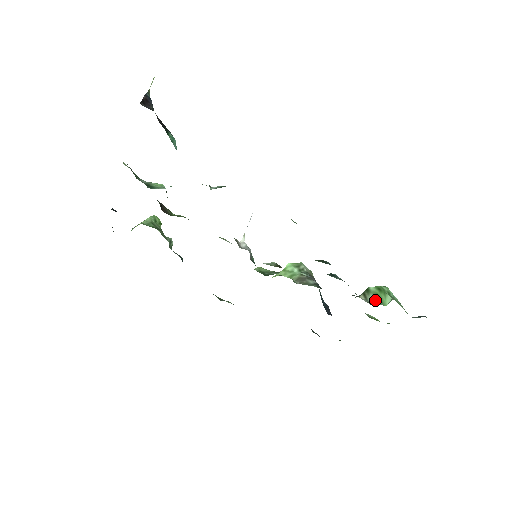
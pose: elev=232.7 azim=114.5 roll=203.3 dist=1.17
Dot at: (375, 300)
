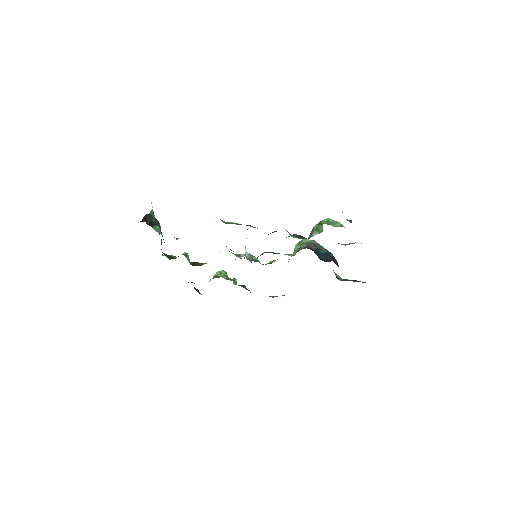
Dot at: (315, 233)
